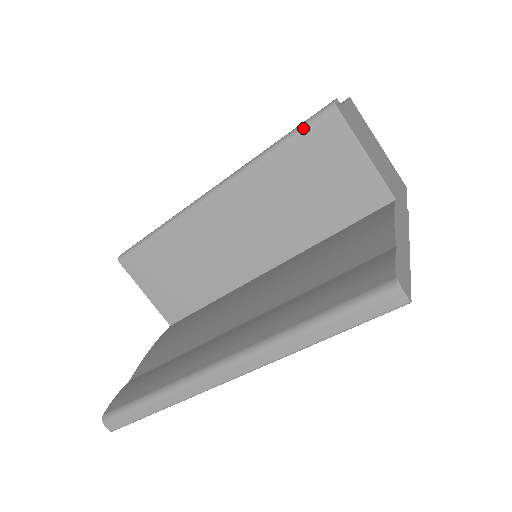
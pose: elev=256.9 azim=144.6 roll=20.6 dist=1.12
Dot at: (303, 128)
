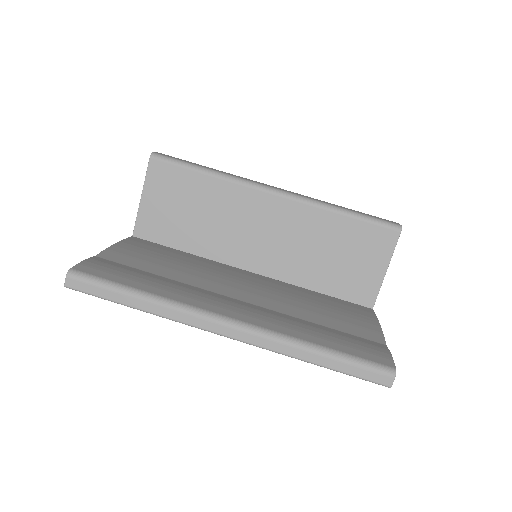
Dot at: (373, 221)
